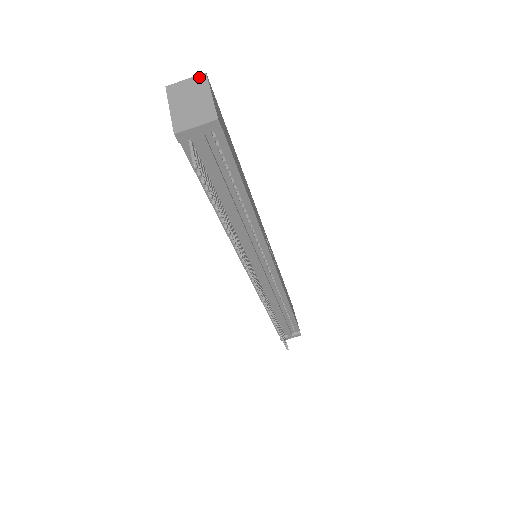
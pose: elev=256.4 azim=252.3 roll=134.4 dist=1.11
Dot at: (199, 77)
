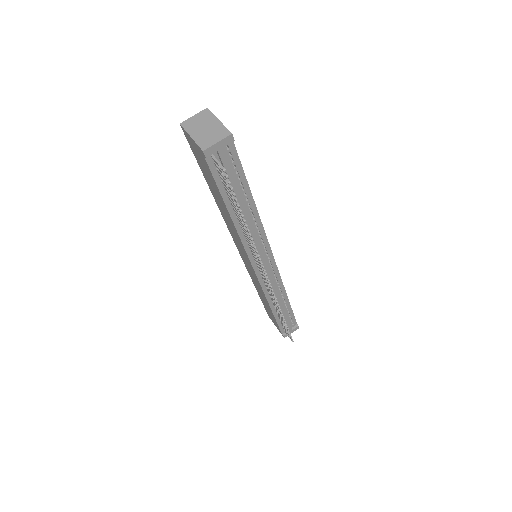
Dot at: (203, 112)
